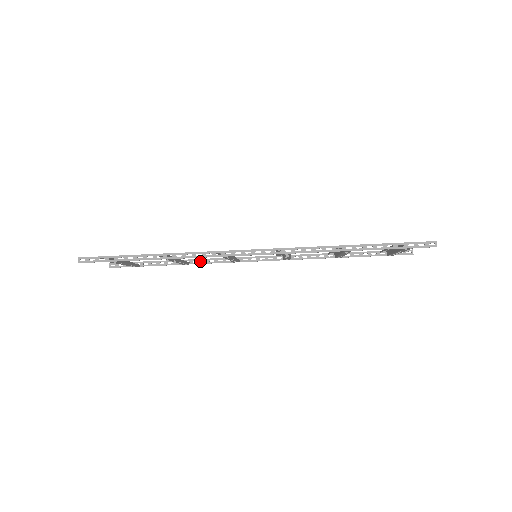
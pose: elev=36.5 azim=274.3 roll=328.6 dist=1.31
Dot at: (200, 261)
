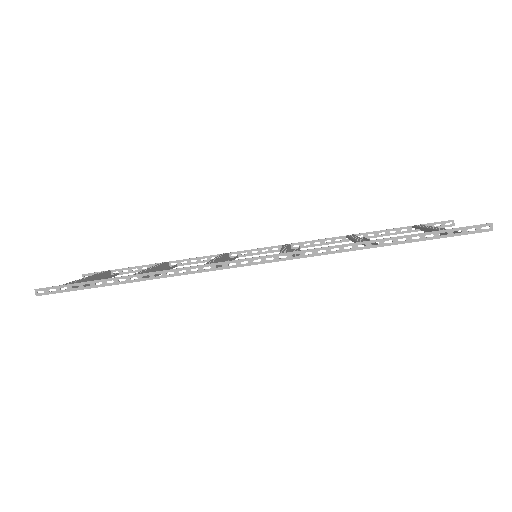
Dot at: (190, 261)
